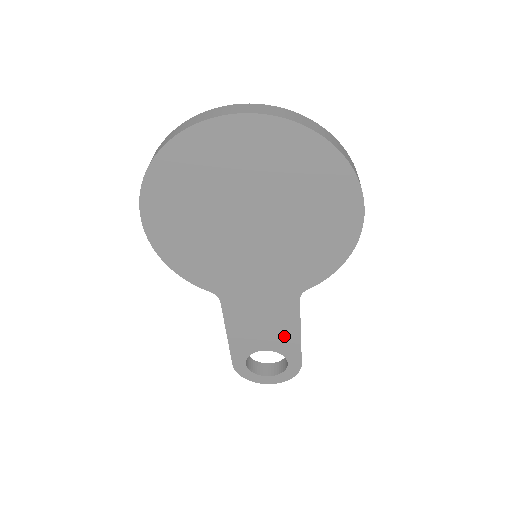
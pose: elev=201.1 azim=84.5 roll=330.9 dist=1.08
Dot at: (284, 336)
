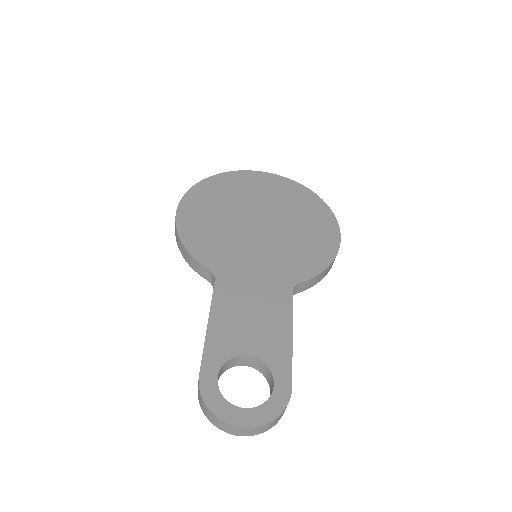
Dot at: (273, 336)
